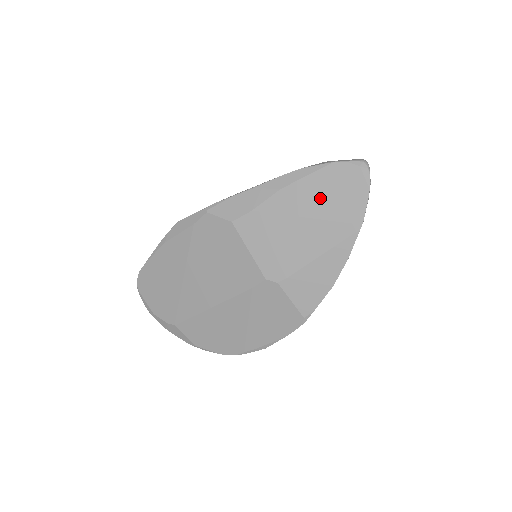
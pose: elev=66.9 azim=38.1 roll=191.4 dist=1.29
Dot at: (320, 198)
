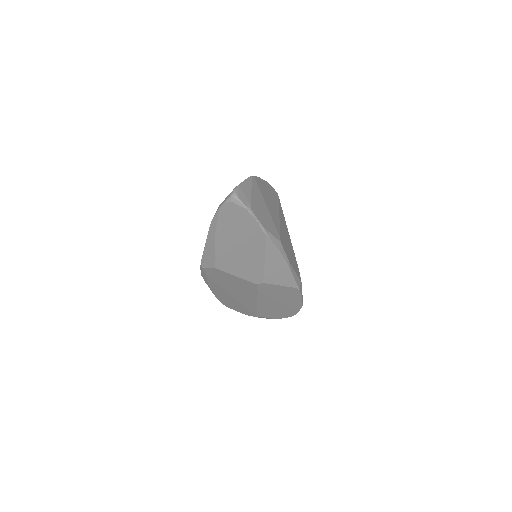
Dot at: (234, 231)
